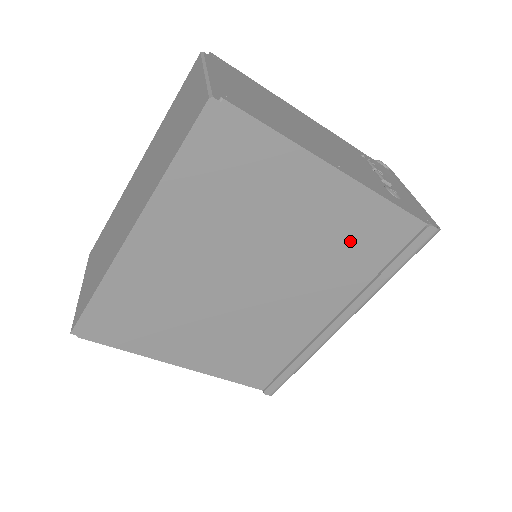
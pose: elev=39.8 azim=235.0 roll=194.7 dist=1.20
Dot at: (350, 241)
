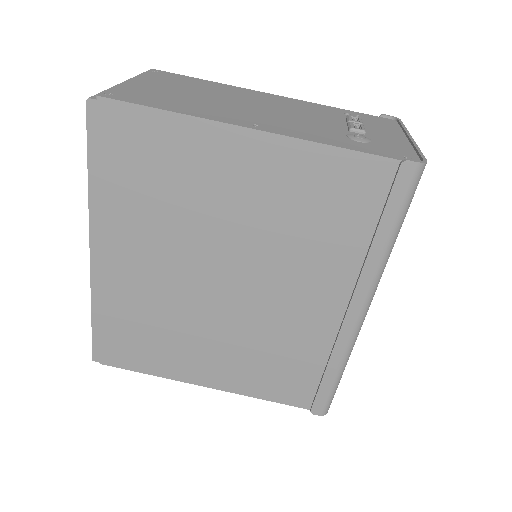
Dot at: (311, 208)
